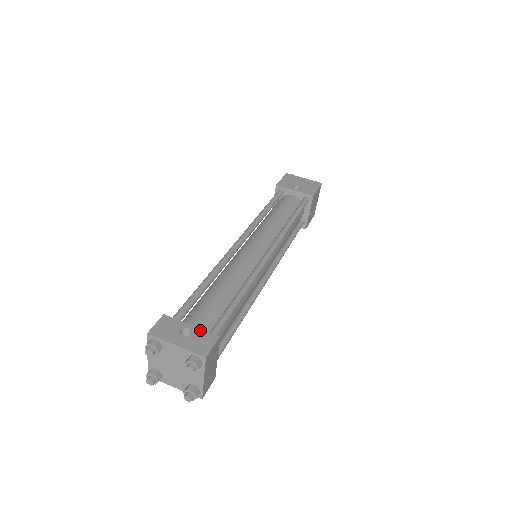
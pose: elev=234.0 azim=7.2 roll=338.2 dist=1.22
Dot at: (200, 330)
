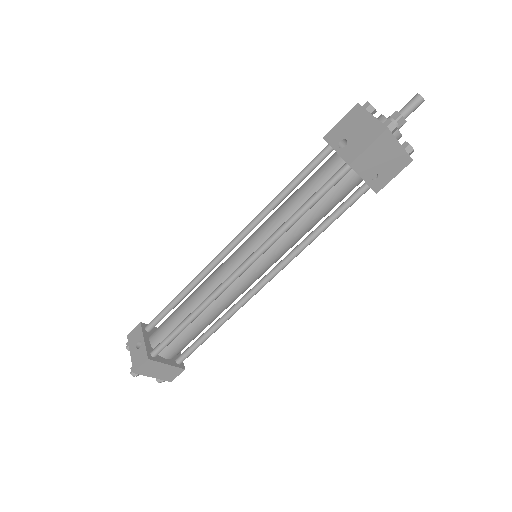
Dot at: (144, 347)
